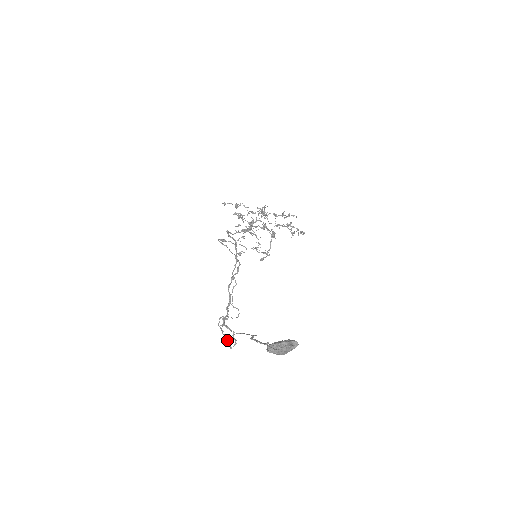
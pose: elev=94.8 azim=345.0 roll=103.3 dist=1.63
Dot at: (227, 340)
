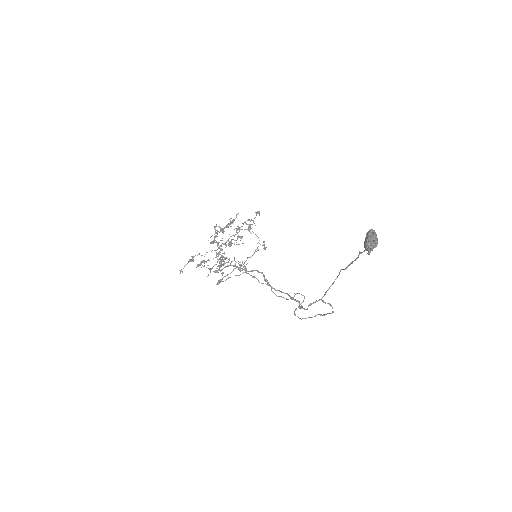
Dot at: (322, 315)
